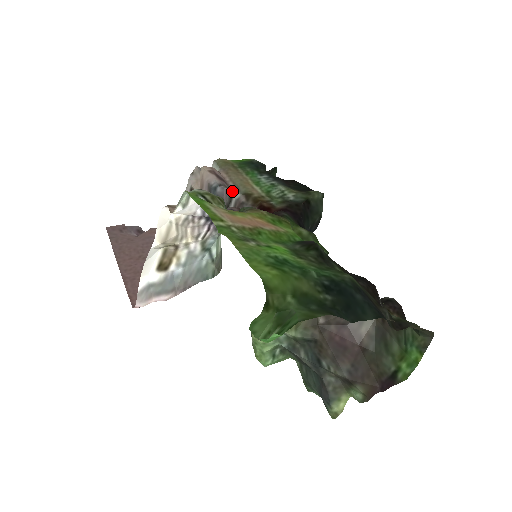
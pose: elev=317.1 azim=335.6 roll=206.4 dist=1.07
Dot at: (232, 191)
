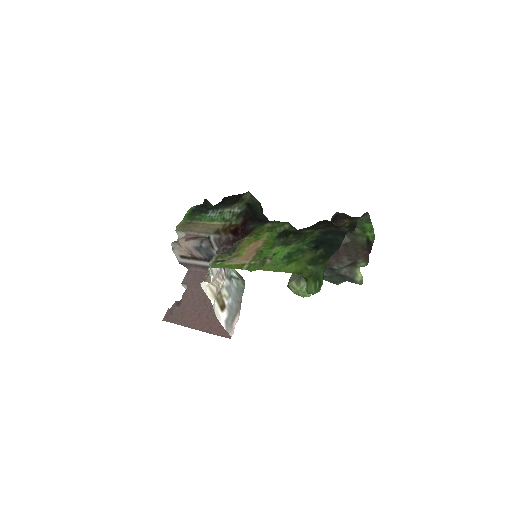
Dot at: (206, 238)
